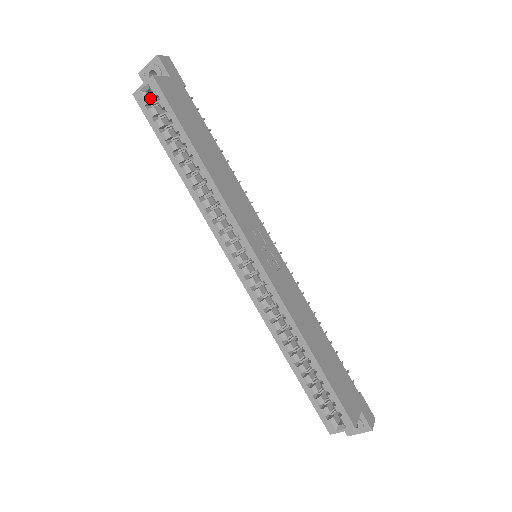
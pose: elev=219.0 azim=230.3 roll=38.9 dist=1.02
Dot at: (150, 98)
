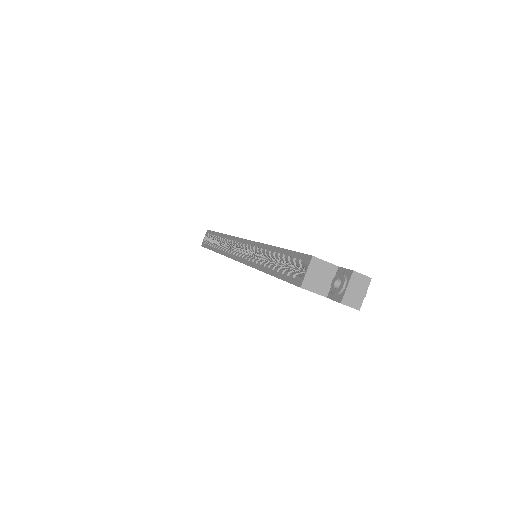
Dot at: occluded
